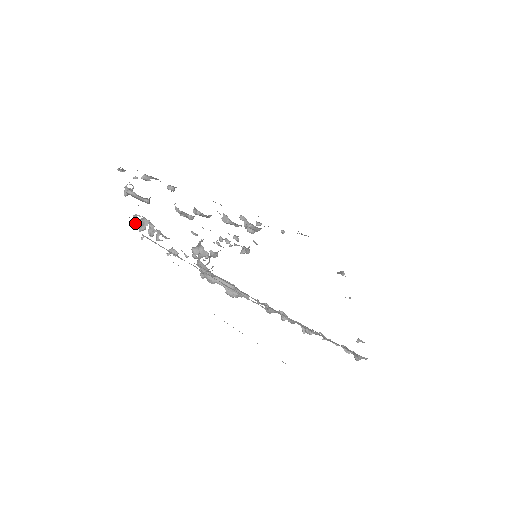
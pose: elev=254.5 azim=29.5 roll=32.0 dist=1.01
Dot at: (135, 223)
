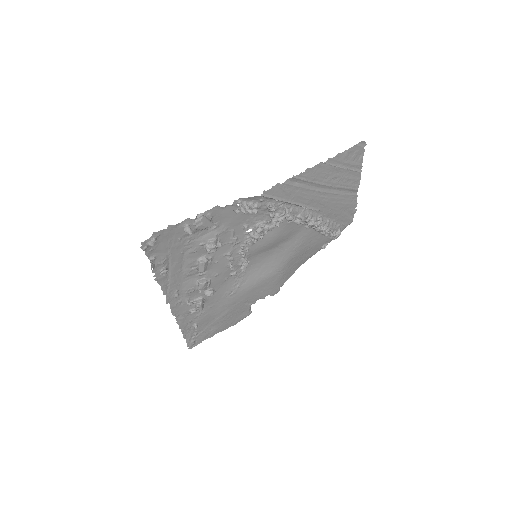
Dot at: (239, 210)
